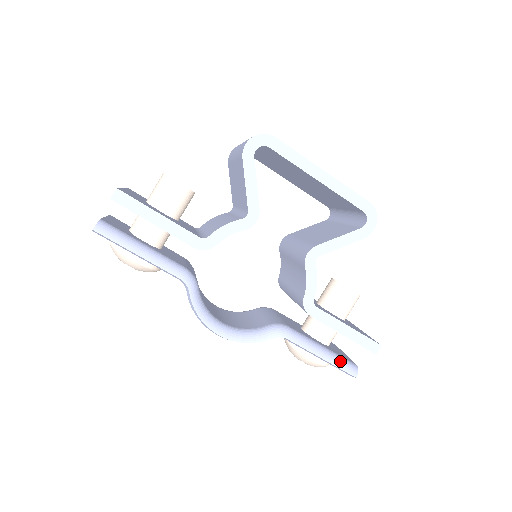
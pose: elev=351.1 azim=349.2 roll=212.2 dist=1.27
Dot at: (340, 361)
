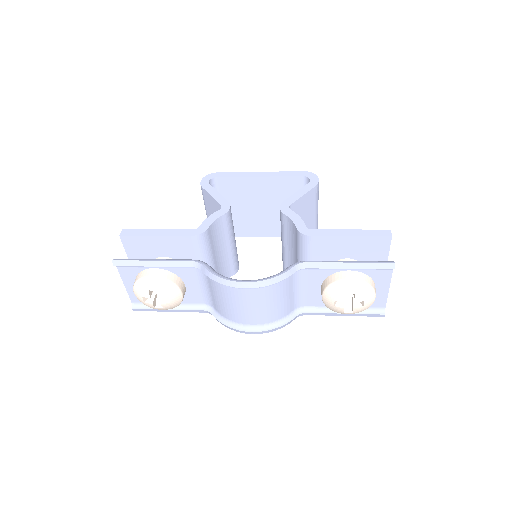
Dot at: (370, 261)
